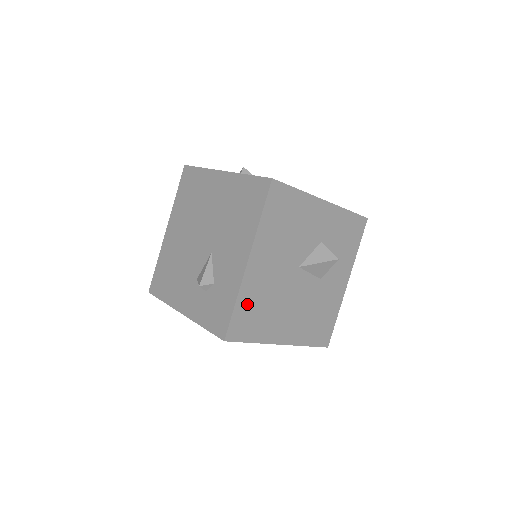
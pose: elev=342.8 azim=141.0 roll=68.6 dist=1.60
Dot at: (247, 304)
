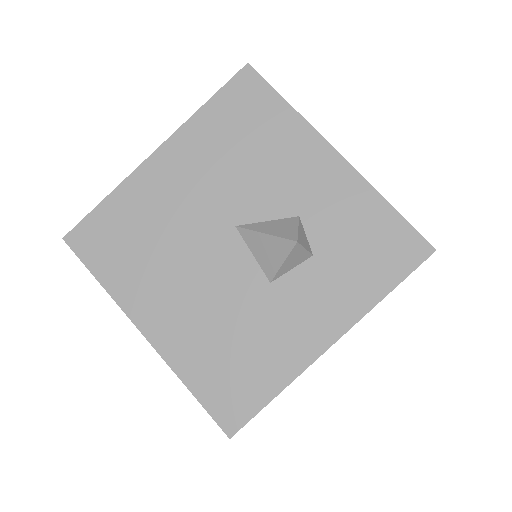
Dot at: (122, 214)
